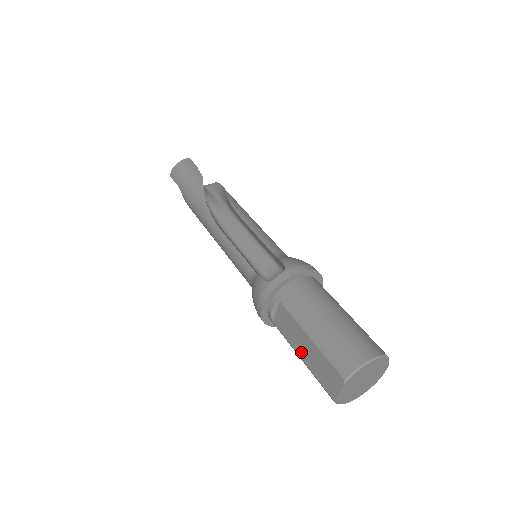
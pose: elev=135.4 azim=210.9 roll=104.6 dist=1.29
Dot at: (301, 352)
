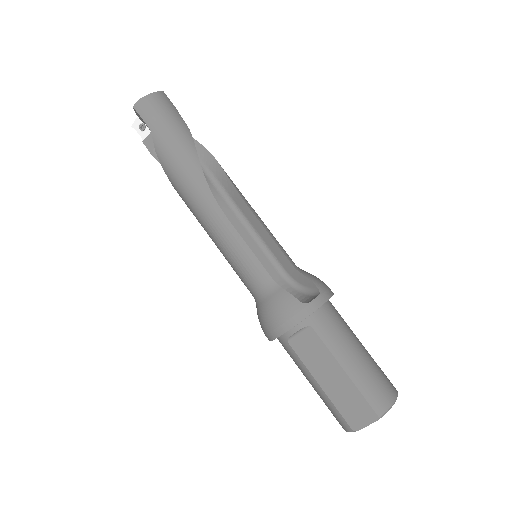
Dot at: (324, 381)
